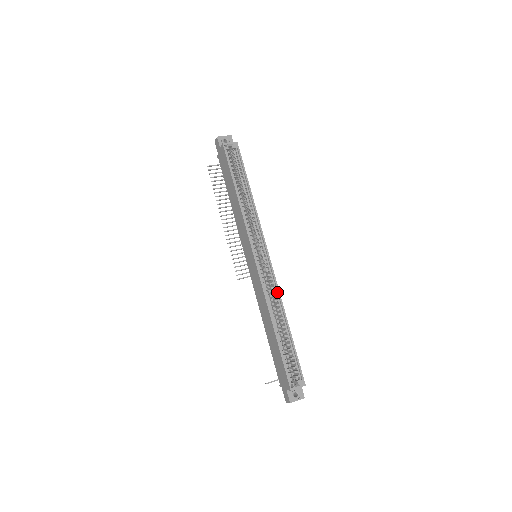
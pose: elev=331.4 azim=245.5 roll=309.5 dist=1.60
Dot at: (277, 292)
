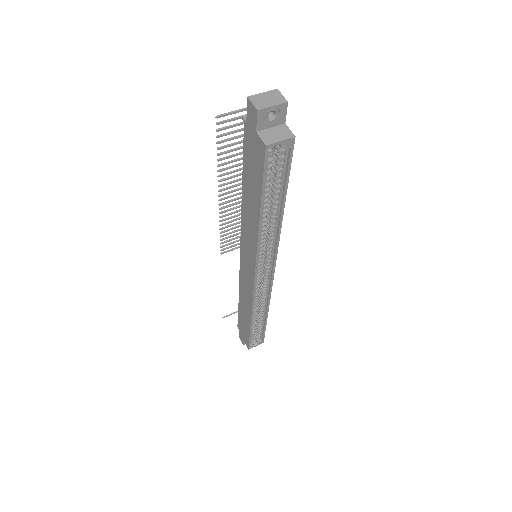
Dot at: (268, 295)
